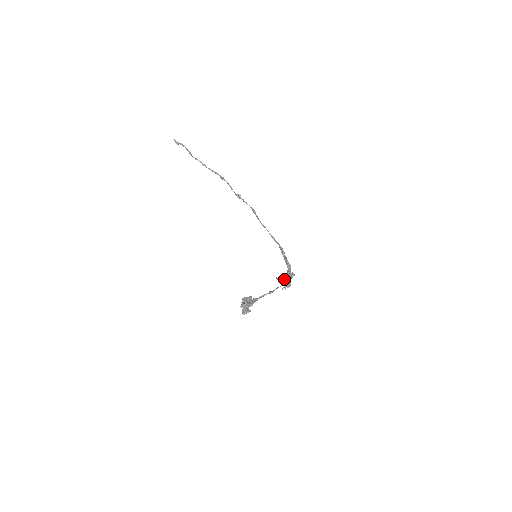
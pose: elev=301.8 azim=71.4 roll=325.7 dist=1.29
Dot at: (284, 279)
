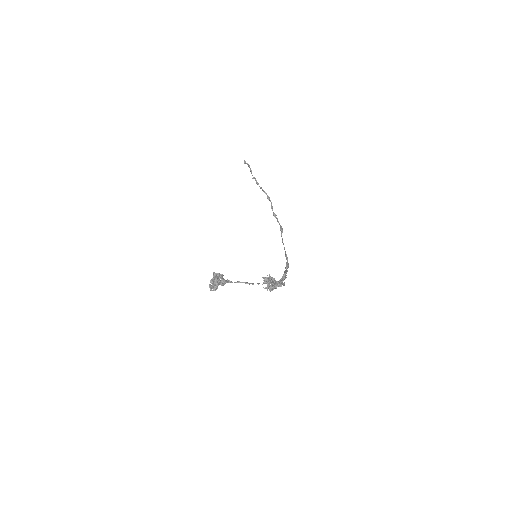
Dot at: (267, 277)
